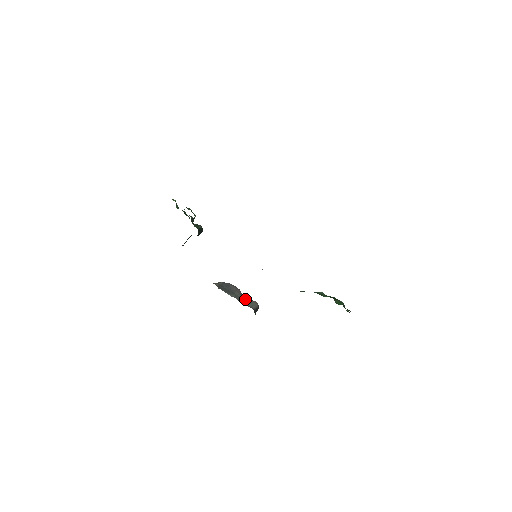
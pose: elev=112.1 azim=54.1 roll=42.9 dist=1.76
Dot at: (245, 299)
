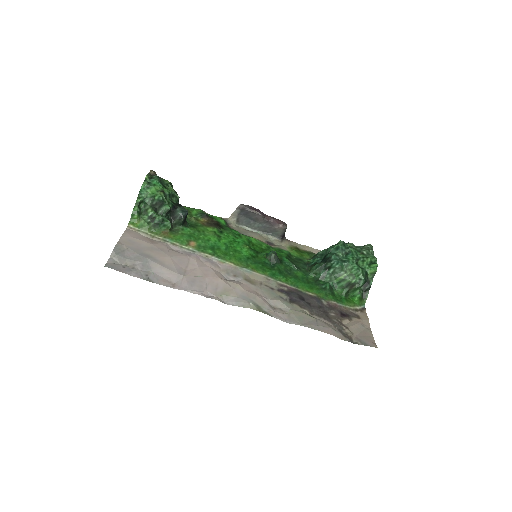
Dot at: (269, 228)
